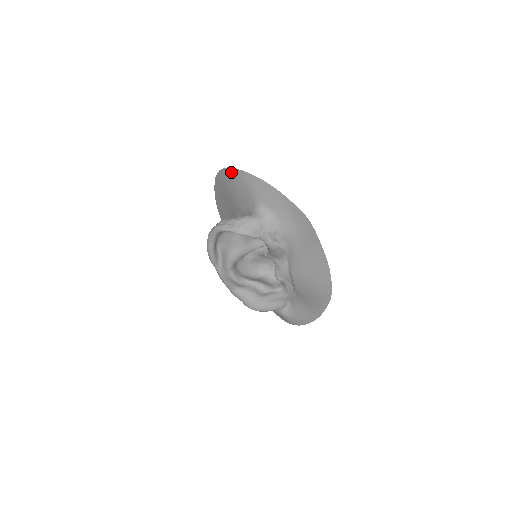
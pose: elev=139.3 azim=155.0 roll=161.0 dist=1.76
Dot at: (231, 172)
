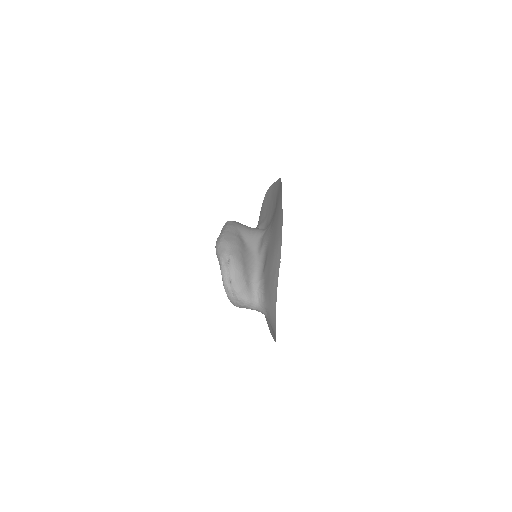
Dot at: (276, 279)
